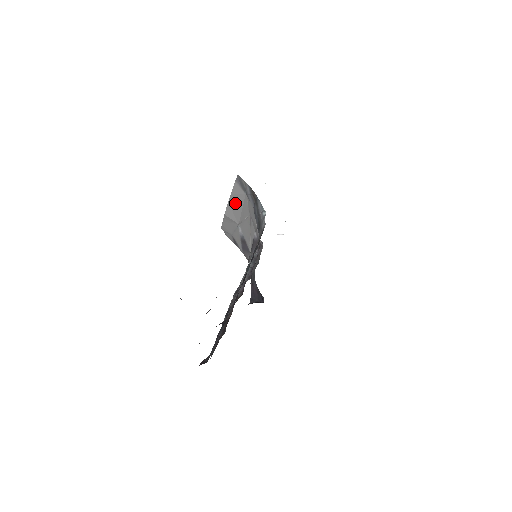
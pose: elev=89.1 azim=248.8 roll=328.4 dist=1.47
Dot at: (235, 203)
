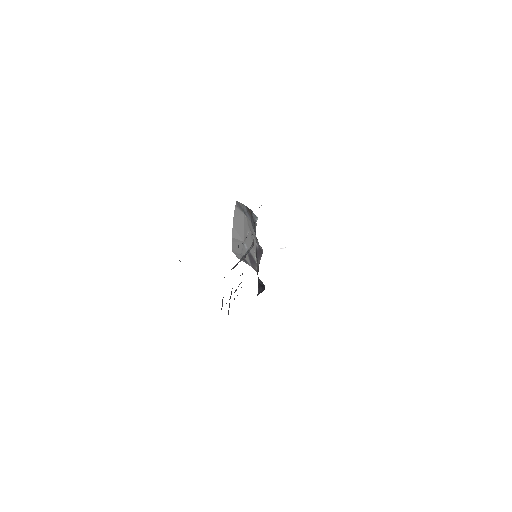
Dot at: (238, 224)
